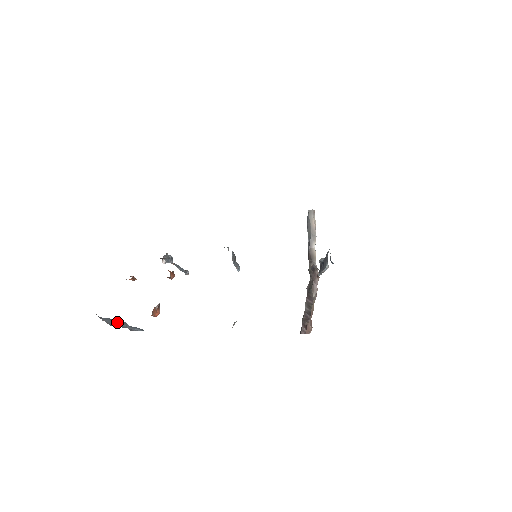
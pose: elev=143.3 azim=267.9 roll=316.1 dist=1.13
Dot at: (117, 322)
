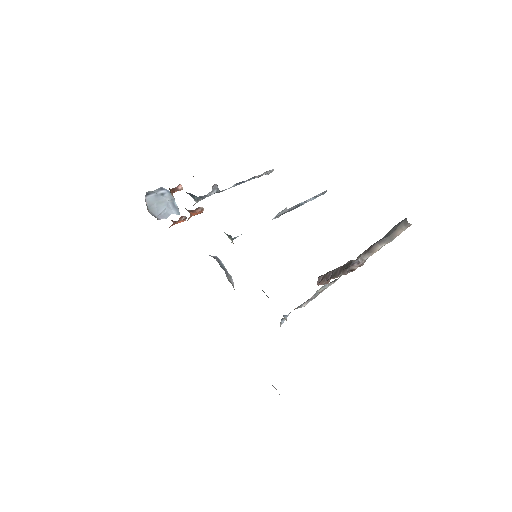
Dot at: (165, 198)
